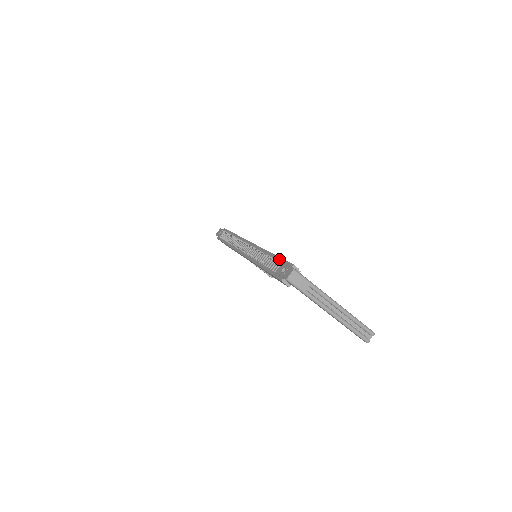
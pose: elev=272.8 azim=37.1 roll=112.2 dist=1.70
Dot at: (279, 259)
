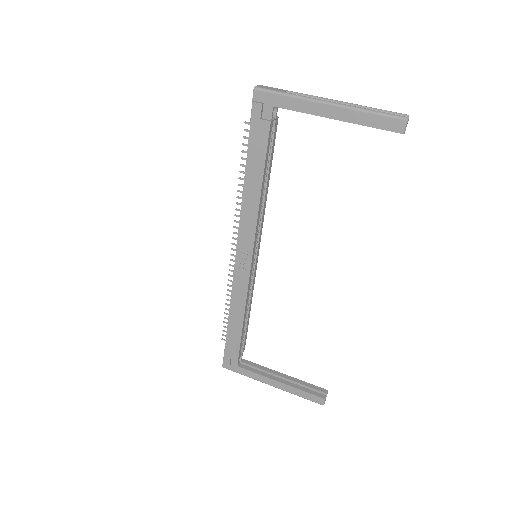
Dot at: occluded
